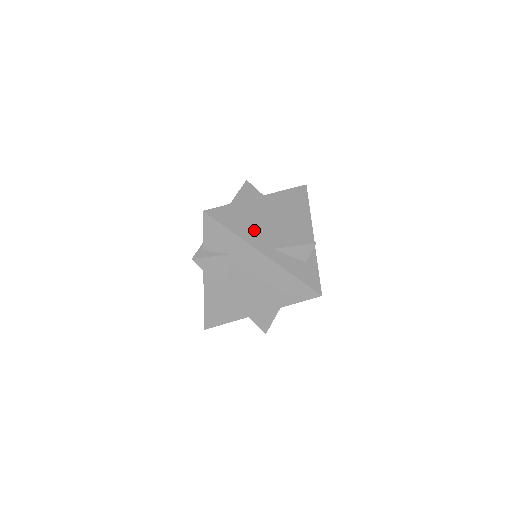
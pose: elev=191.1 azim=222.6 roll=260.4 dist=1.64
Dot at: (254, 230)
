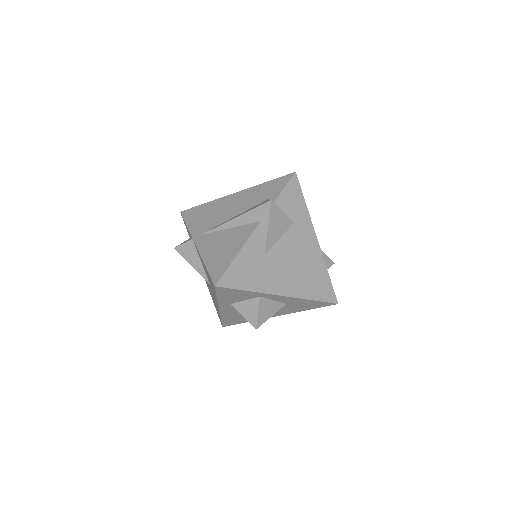
Dot at: occluded
